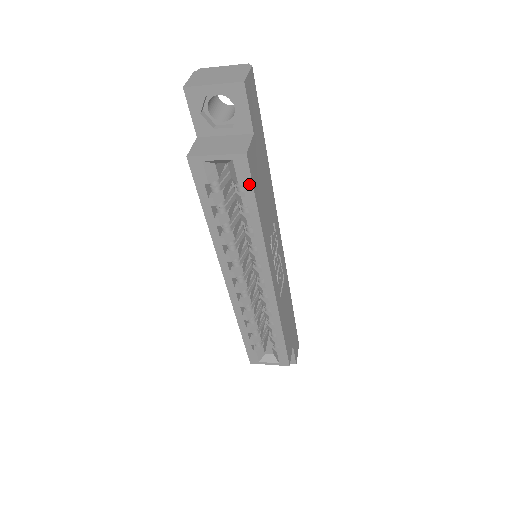
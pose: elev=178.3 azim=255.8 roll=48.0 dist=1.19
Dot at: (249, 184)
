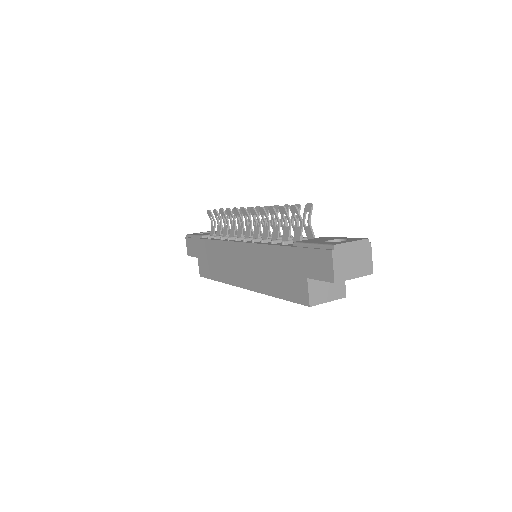
Dot at: occluded
